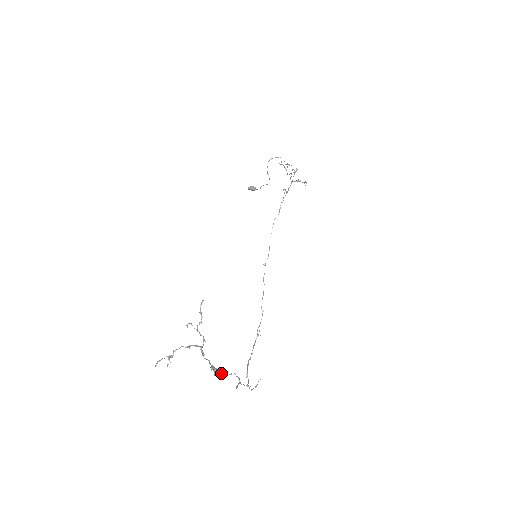
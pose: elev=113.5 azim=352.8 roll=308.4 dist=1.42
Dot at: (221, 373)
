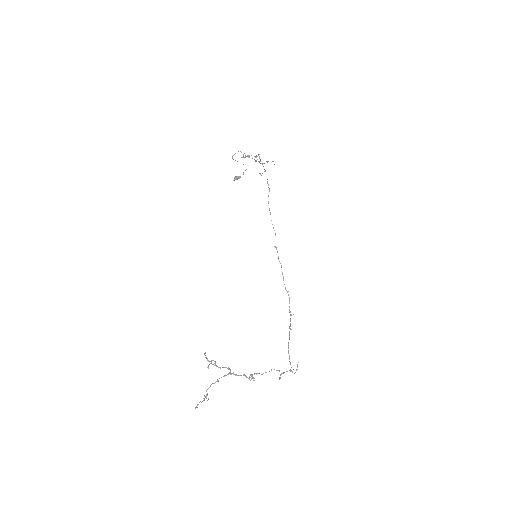
Dot at: (262, 374)
